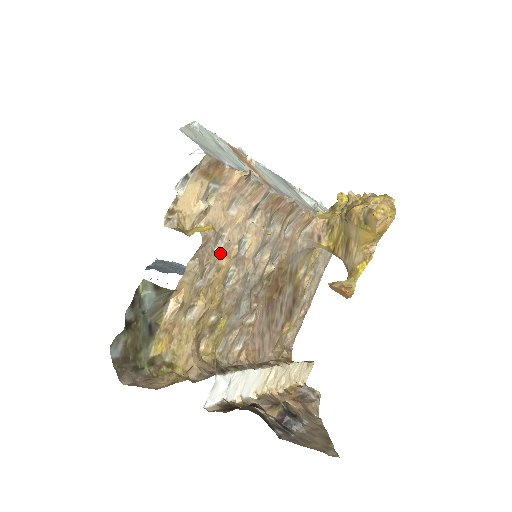
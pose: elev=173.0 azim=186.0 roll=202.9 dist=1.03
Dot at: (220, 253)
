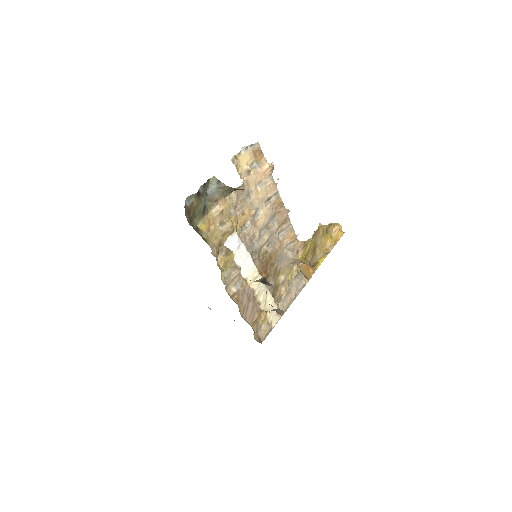
Dot at: (246, 205)
